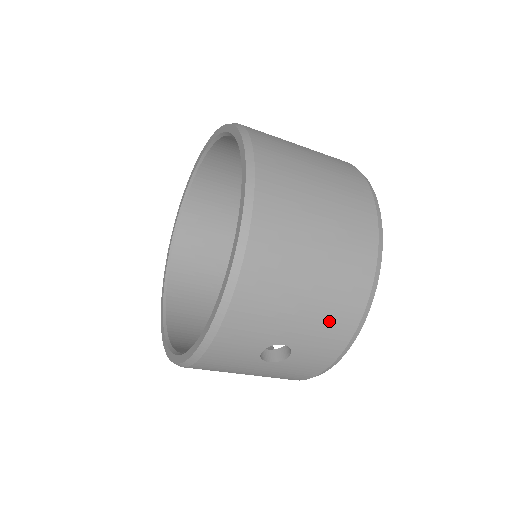
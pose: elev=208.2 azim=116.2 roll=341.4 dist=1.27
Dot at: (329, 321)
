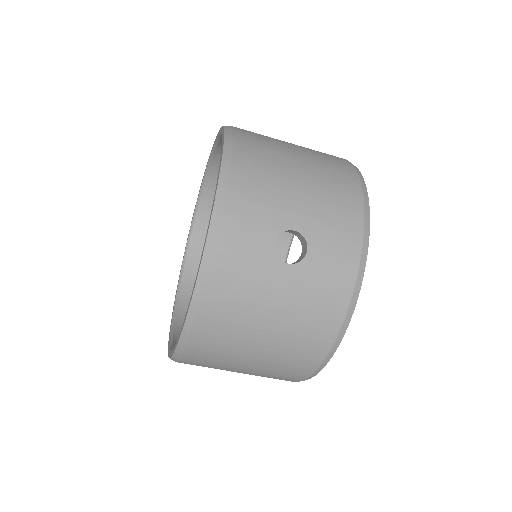
Dot at: (332, 205)
